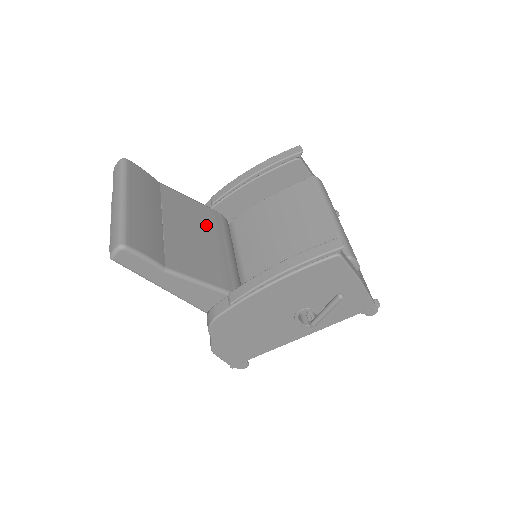
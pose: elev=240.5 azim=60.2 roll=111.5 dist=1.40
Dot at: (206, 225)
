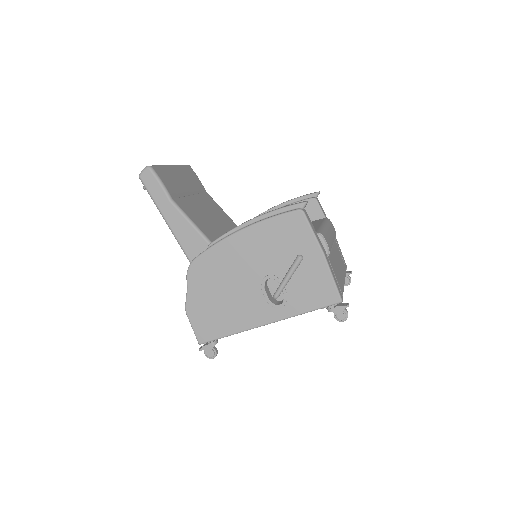
Dot at: (226, 225)
